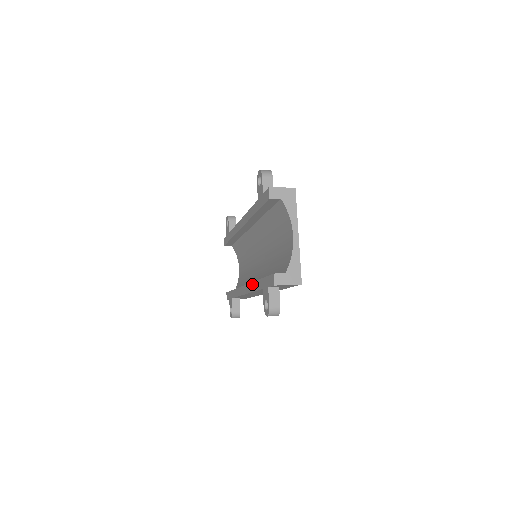
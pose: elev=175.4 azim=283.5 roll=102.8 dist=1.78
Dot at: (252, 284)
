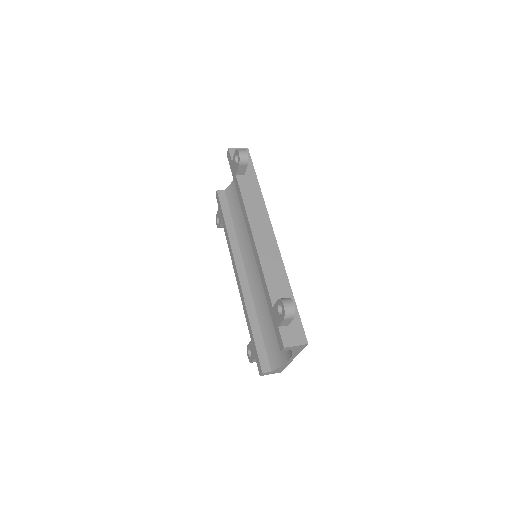
Dot at: (244, 303)
